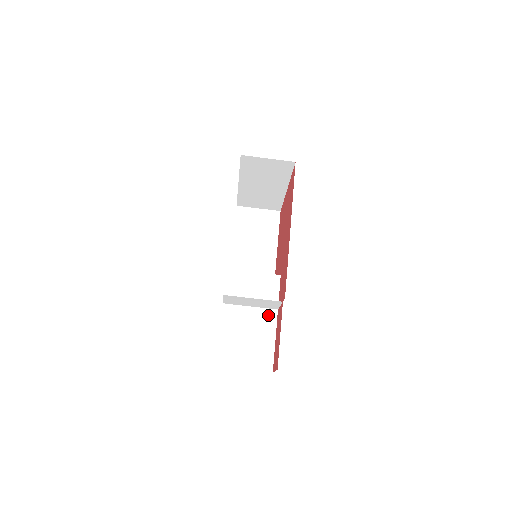
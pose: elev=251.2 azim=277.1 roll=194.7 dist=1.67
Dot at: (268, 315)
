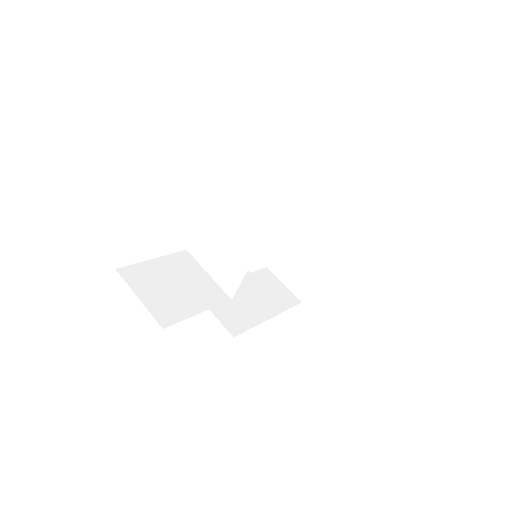
Dot at: (217, 293)
